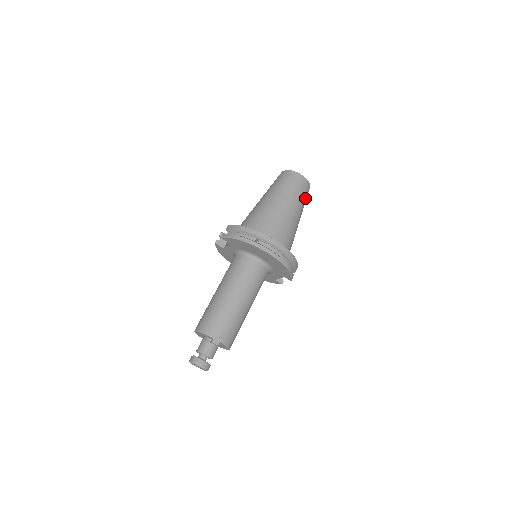
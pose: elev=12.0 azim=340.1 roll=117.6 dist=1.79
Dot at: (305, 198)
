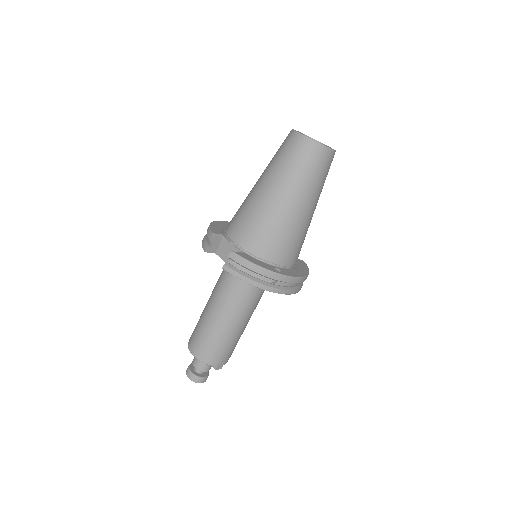
Dot at: occluded
